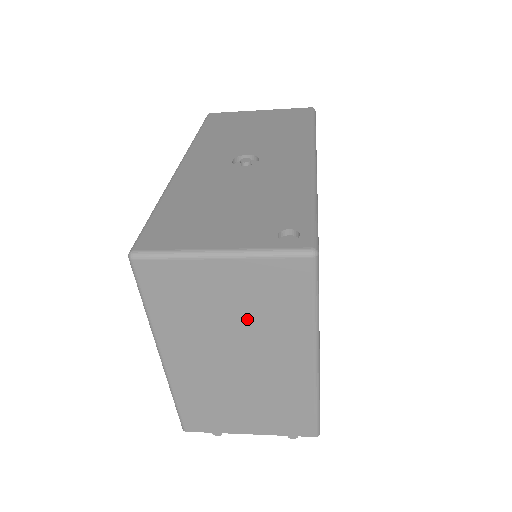
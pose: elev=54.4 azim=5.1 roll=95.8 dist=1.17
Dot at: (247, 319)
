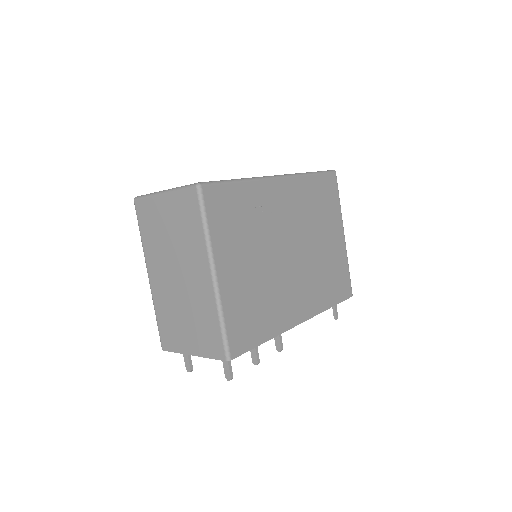
Dot at: (178, 239)
